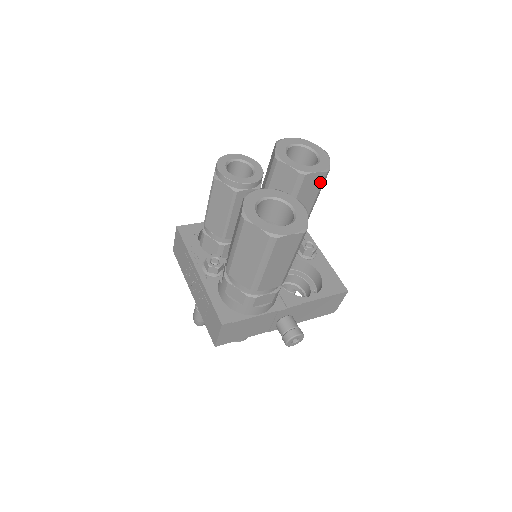
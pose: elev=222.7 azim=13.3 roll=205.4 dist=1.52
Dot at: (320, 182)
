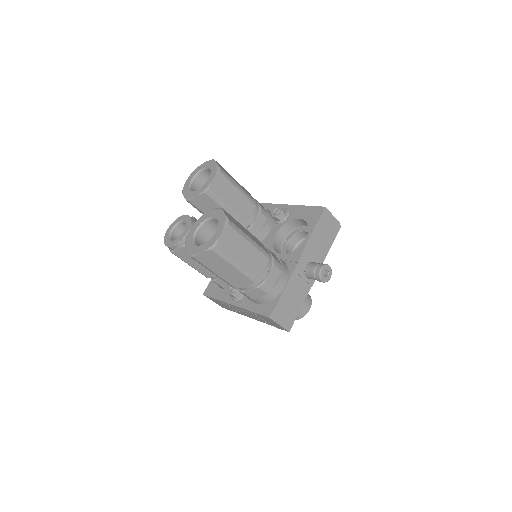
Dot at: (224, 180)
